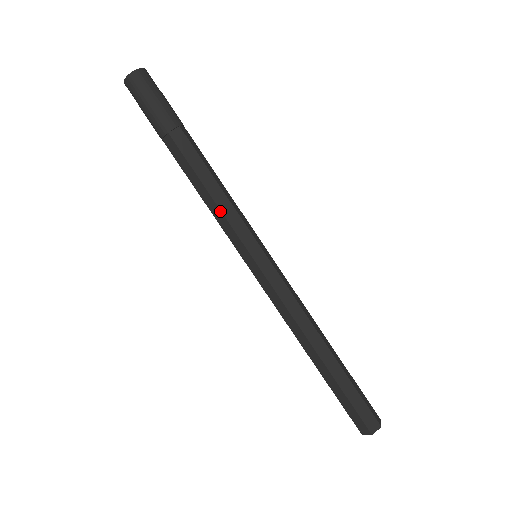
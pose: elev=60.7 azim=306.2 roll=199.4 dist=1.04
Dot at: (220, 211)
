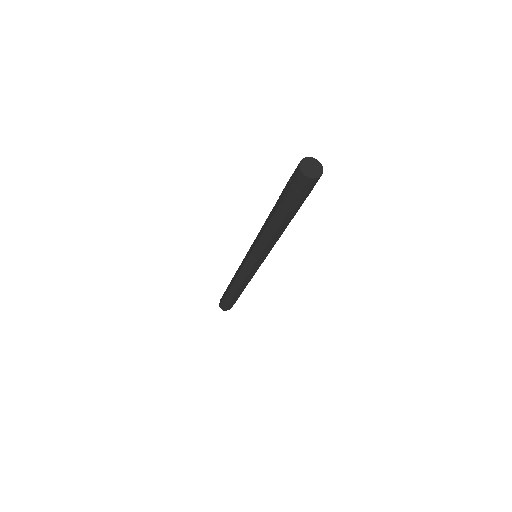
Dot at: (265, 246)
